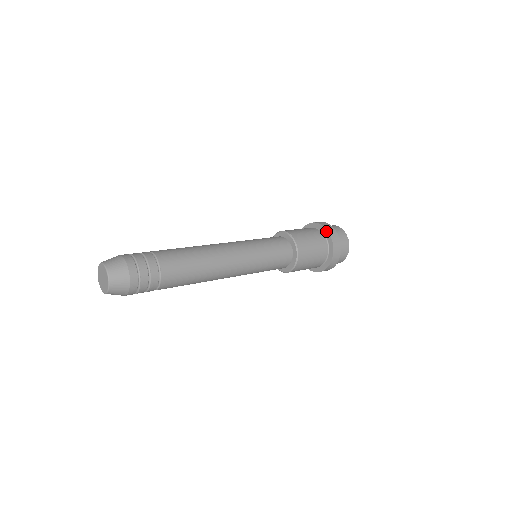
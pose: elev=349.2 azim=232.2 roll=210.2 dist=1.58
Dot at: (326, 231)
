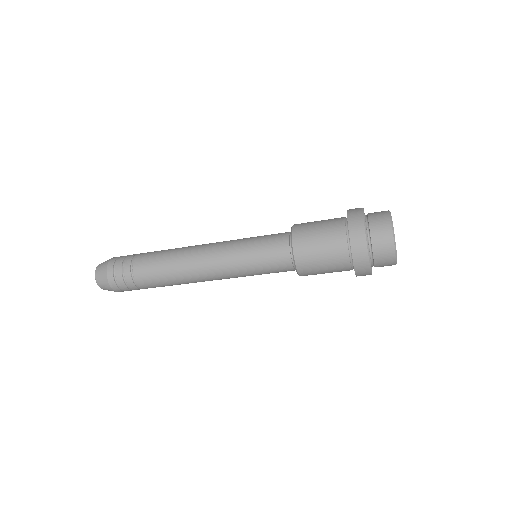
Dot at: (347, 213)
